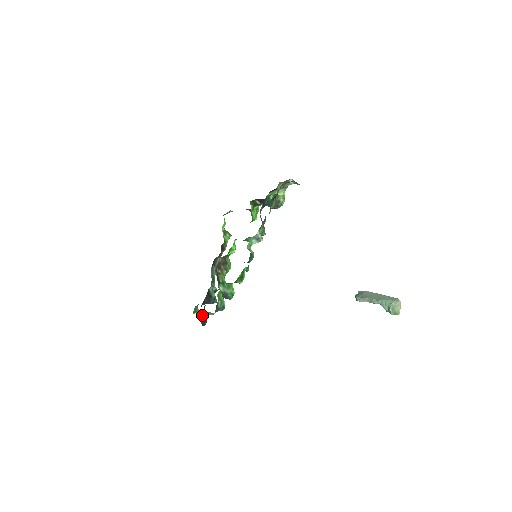
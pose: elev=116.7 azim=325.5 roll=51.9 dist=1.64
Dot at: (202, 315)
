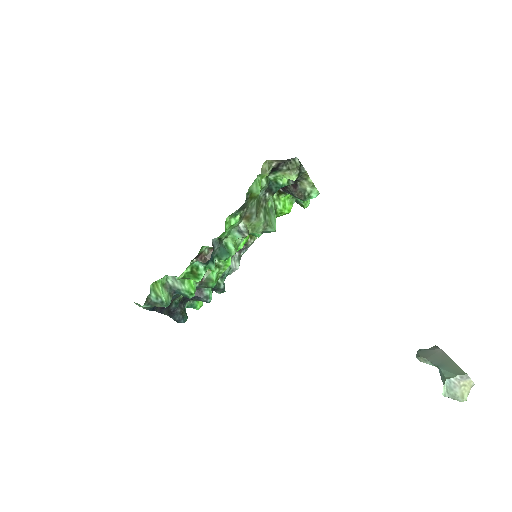
Dot at: (176, 310)
